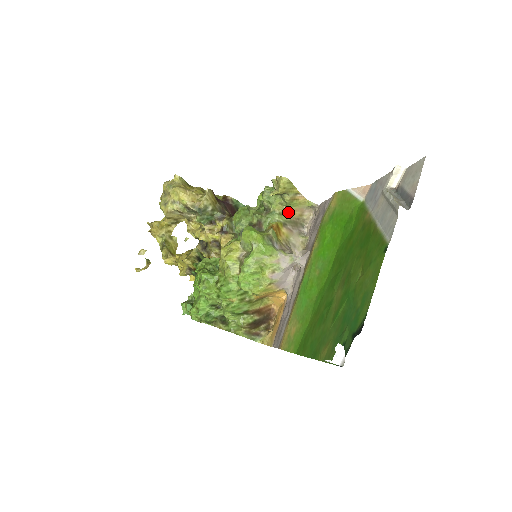
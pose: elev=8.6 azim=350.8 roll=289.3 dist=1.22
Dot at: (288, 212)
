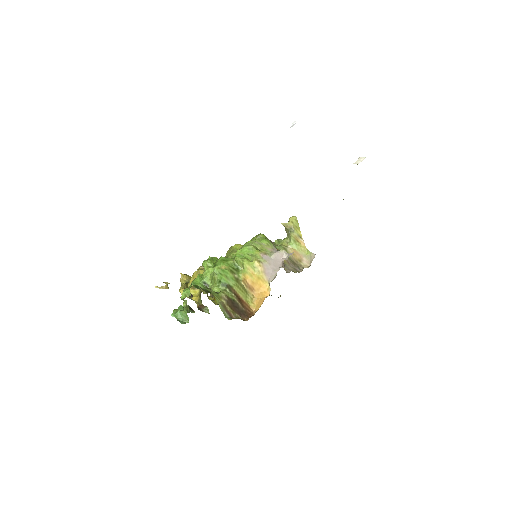
Dot at: (290, 251)
